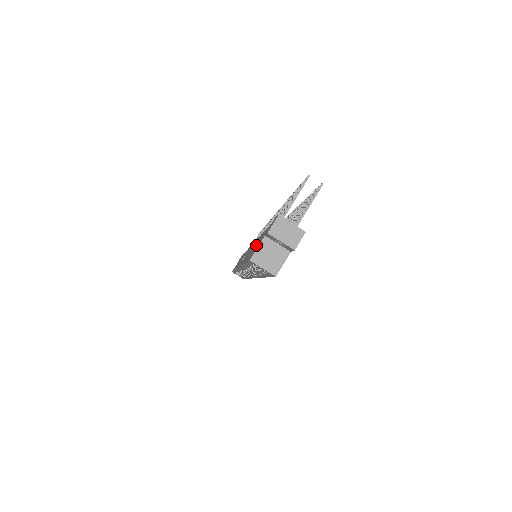
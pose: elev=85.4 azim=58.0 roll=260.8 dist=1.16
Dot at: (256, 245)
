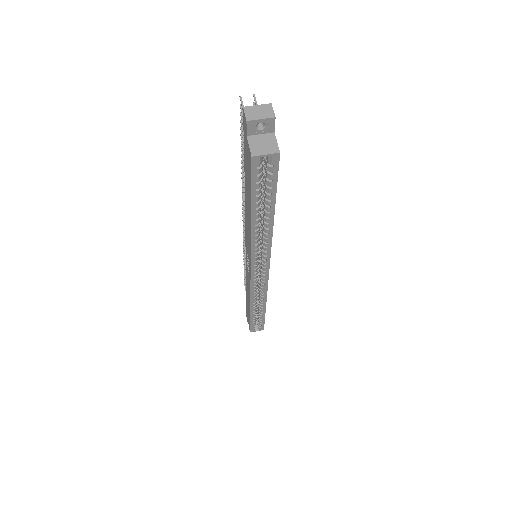
Dot at: (247, 176)
